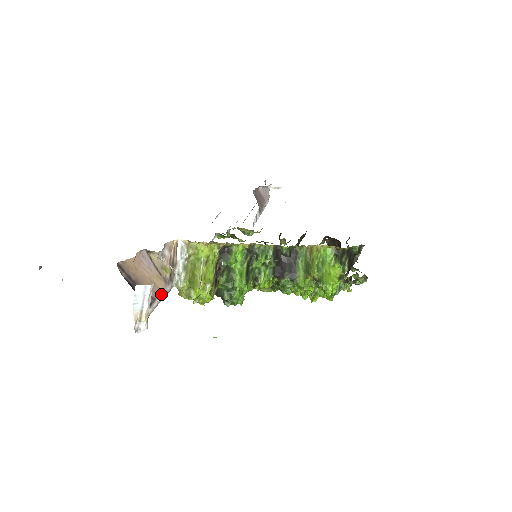
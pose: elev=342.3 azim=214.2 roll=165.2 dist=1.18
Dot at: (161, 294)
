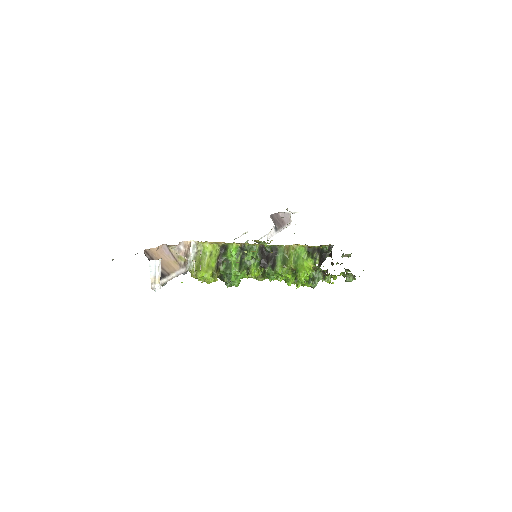
Dot at: (176, 272)
